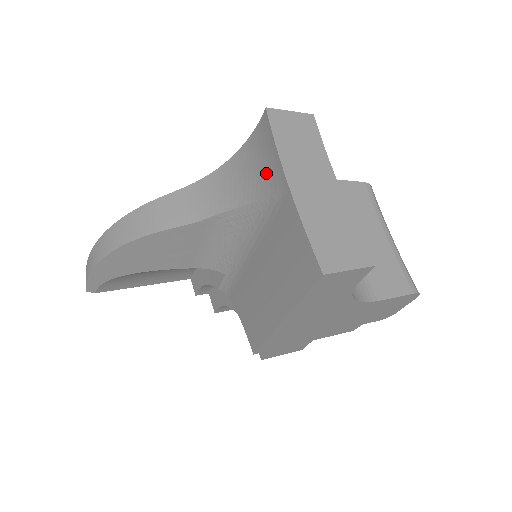
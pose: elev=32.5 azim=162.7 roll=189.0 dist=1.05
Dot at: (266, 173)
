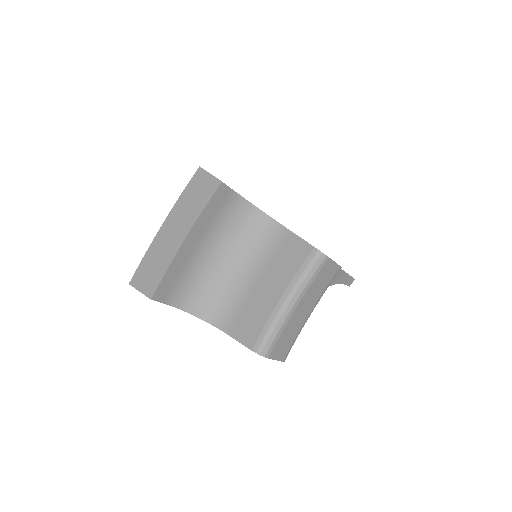
Dot at: occluded
